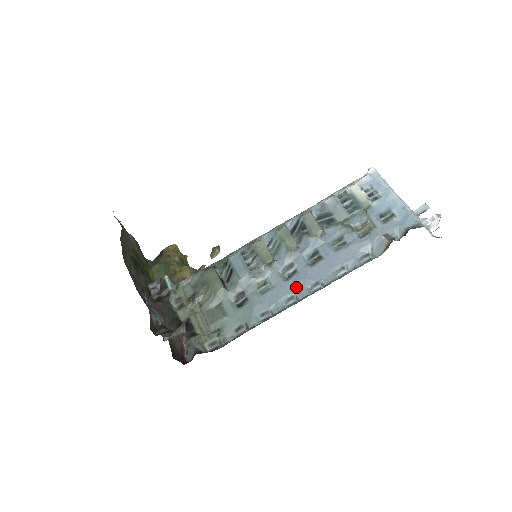
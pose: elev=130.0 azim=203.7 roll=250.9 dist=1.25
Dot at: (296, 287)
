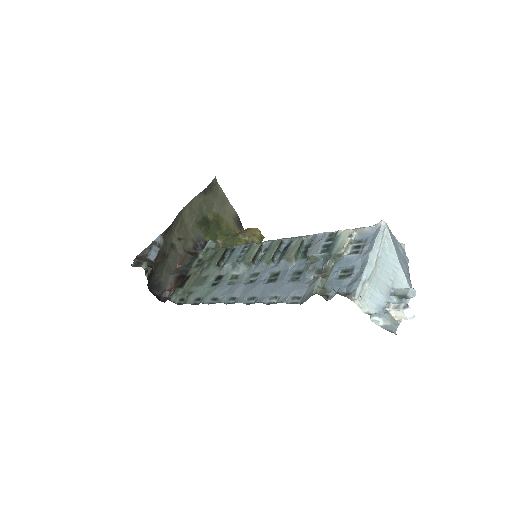
Dot at: (243, 292)
